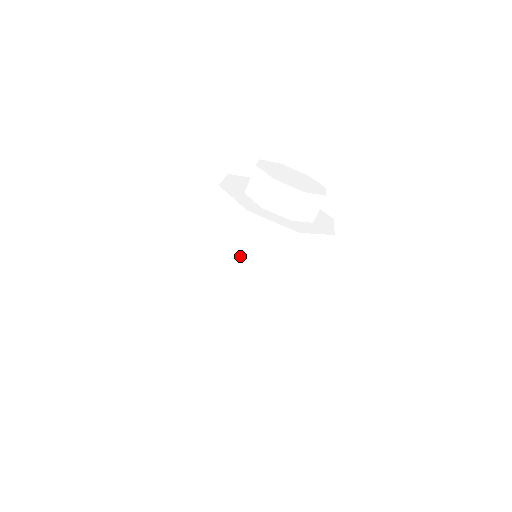
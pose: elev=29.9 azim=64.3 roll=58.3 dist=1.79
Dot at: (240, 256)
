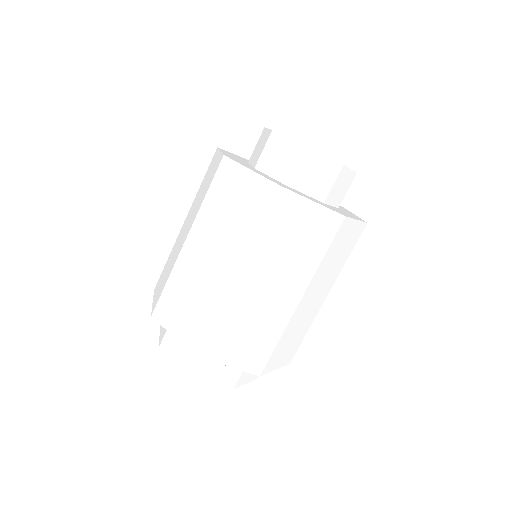
Dot at: (321, 272)
